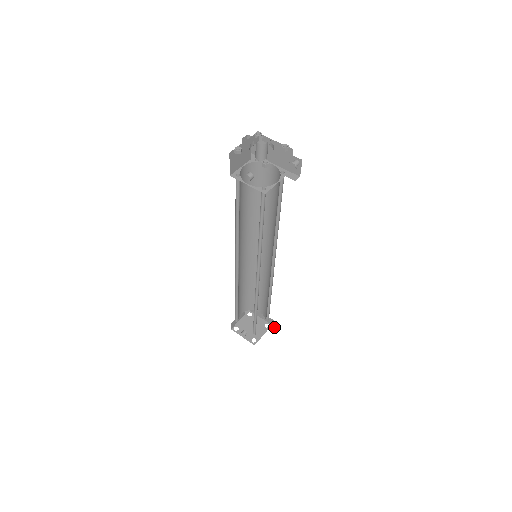
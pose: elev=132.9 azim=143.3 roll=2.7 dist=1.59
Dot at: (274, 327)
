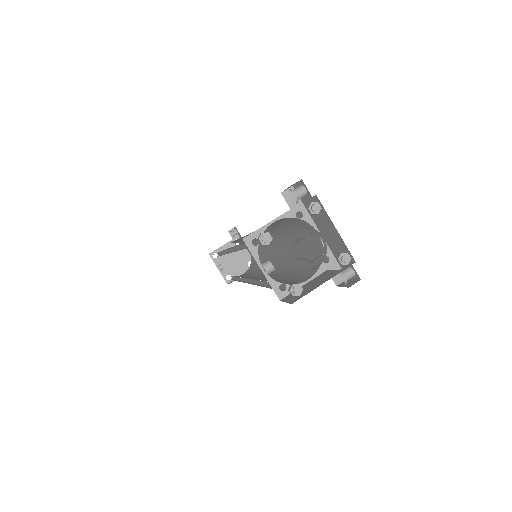
Dot at: occluded
